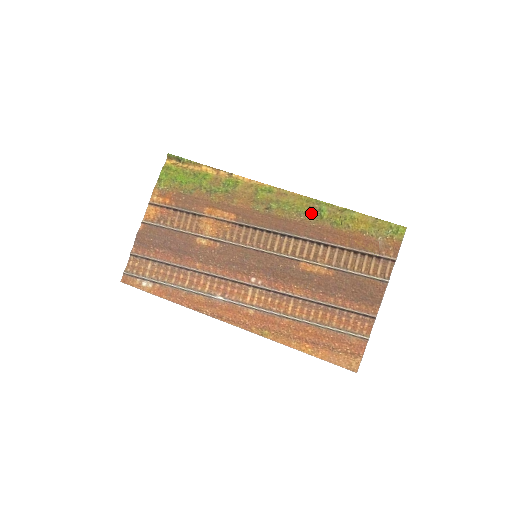
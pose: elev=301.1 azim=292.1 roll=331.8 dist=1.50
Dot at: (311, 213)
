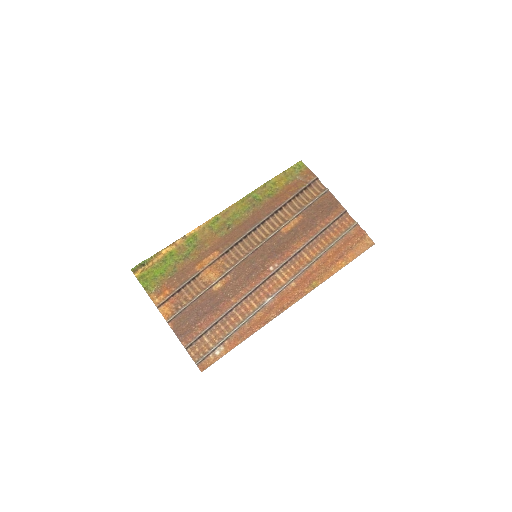
Dot at: (252, 204)
